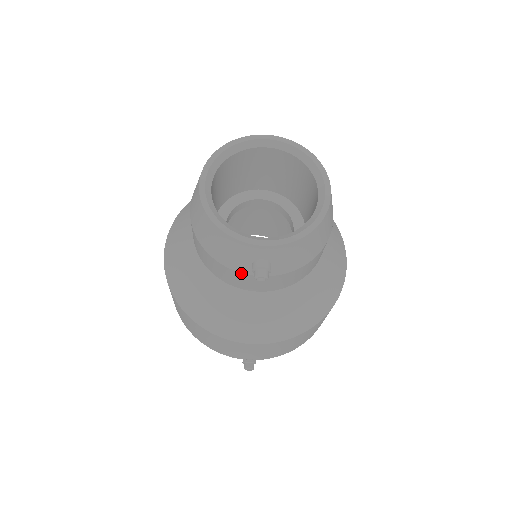
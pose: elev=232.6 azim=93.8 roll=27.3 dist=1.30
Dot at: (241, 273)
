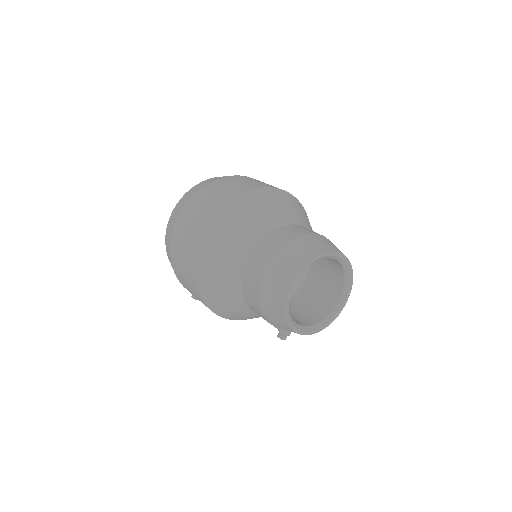
Dot at: occluded
